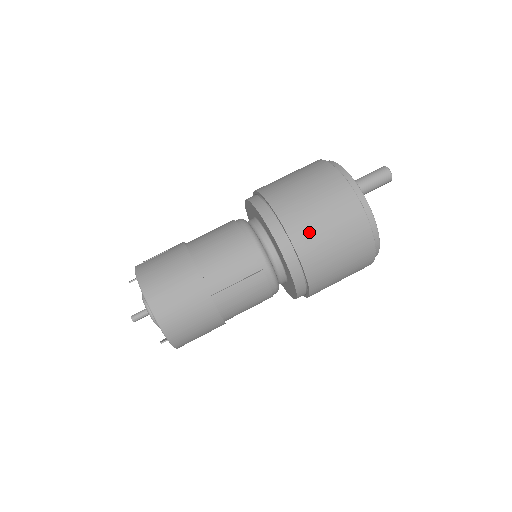
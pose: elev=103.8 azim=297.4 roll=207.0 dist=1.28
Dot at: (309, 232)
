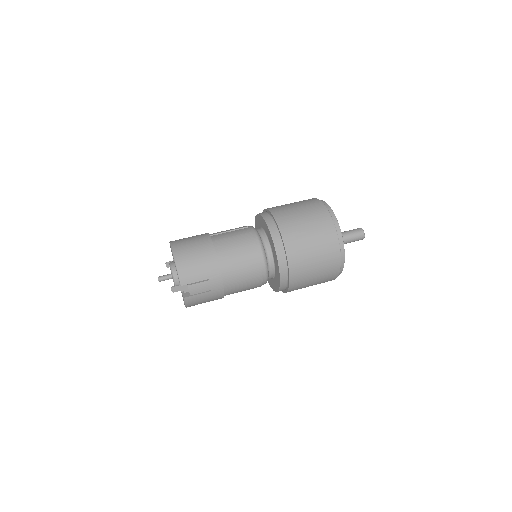
Dot at: (282, 208)
